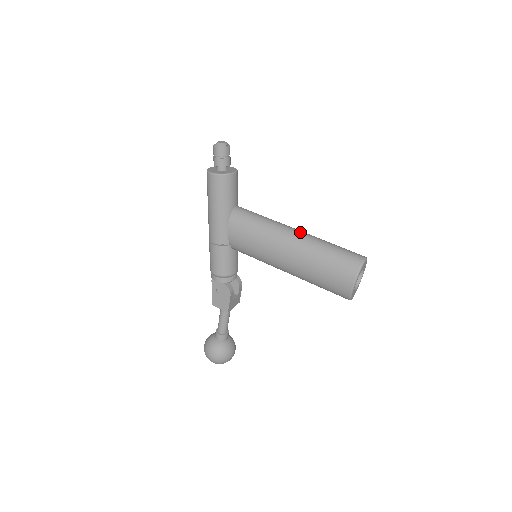
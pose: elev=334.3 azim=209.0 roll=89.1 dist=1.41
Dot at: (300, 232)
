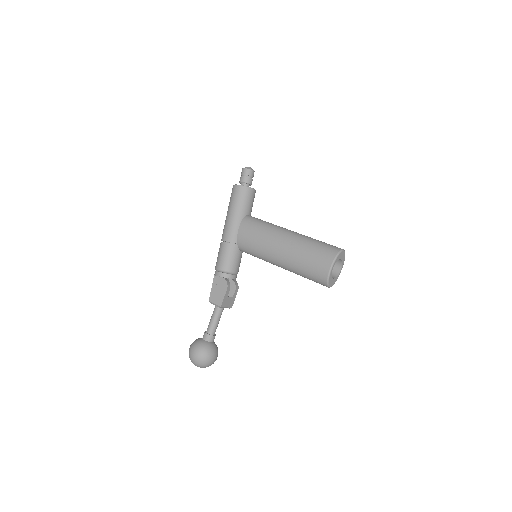
Dot at: (295, 232)
